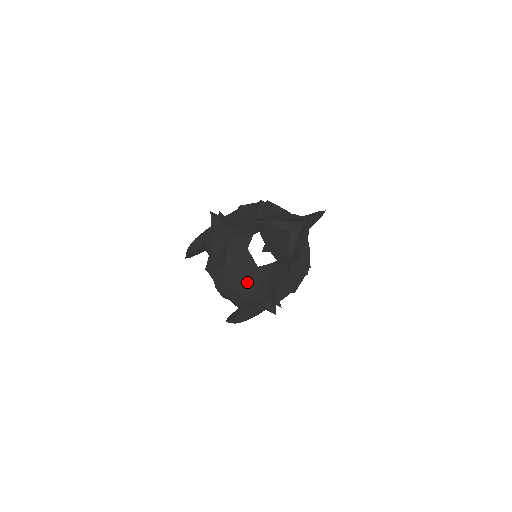
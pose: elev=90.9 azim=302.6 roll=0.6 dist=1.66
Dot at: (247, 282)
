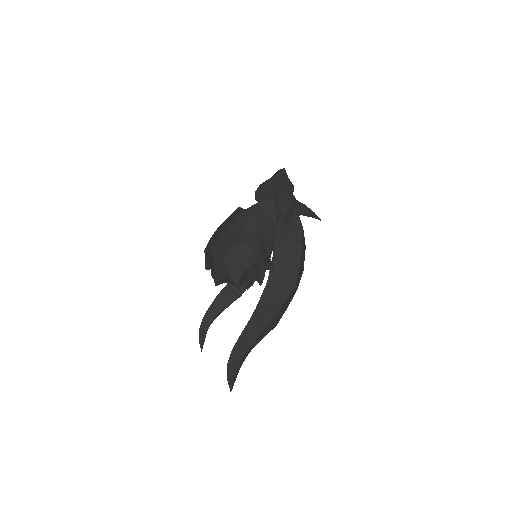
Dot at: (235, 227)
